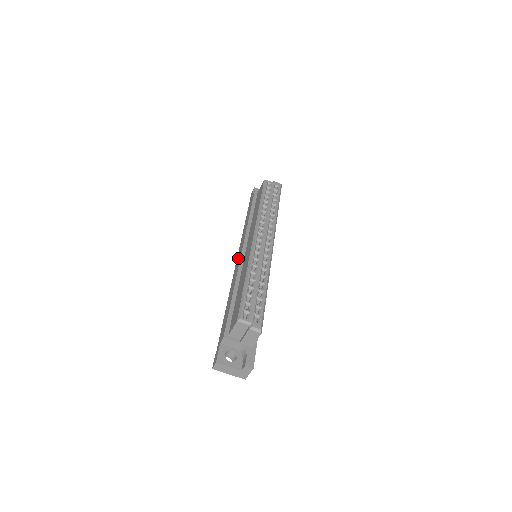
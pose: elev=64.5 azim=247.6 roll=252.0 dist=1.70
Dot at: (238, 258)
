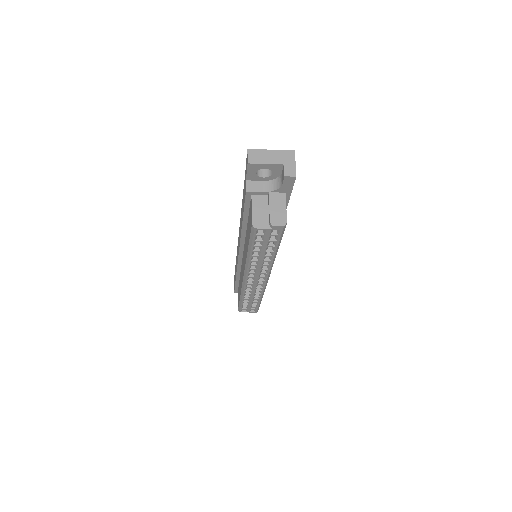
Dot at: (238, 247)
